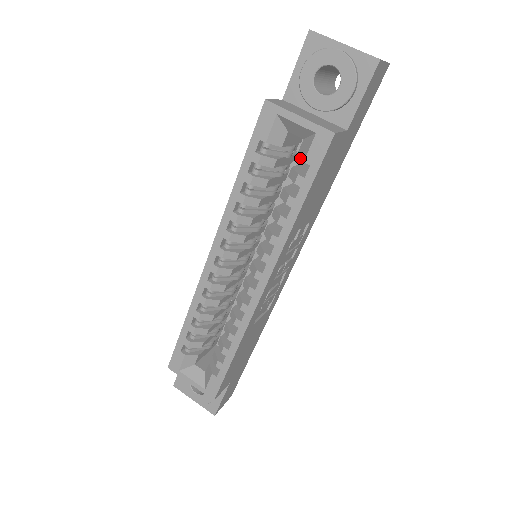
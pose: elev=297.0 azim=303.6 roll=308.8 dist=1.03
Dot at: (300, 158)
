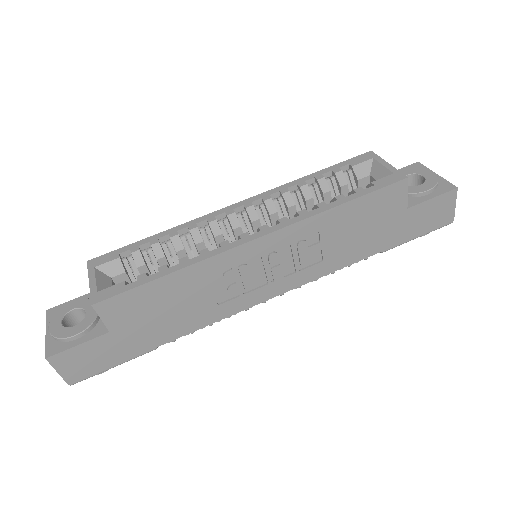
Dot at: (368, 184)
